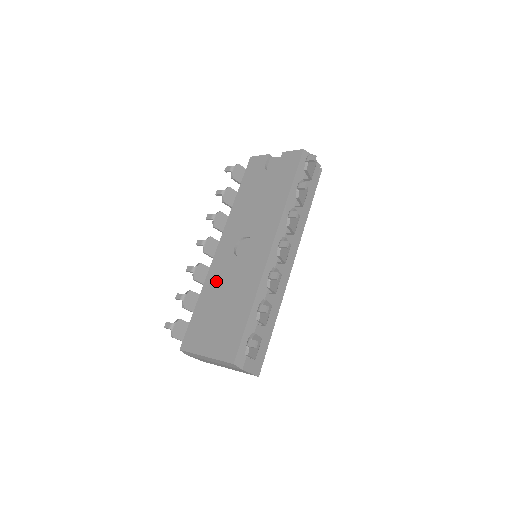
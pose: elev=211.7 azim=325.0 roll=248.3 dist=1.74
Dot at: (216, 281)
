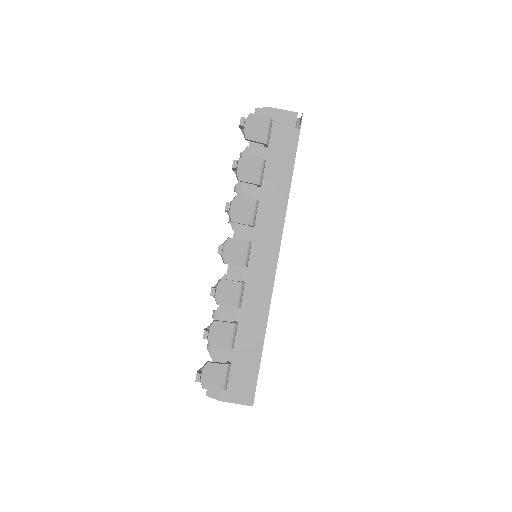
Dot at: occluded
